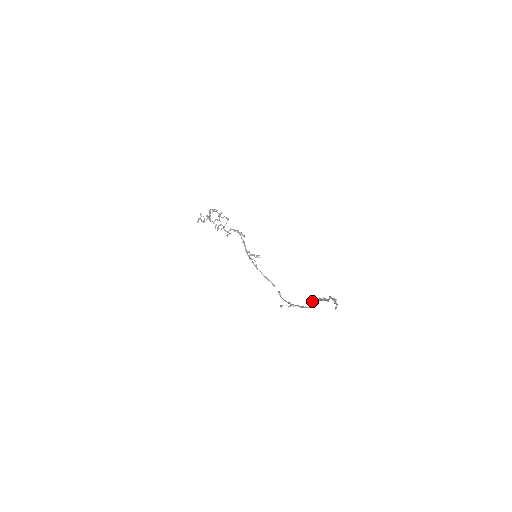
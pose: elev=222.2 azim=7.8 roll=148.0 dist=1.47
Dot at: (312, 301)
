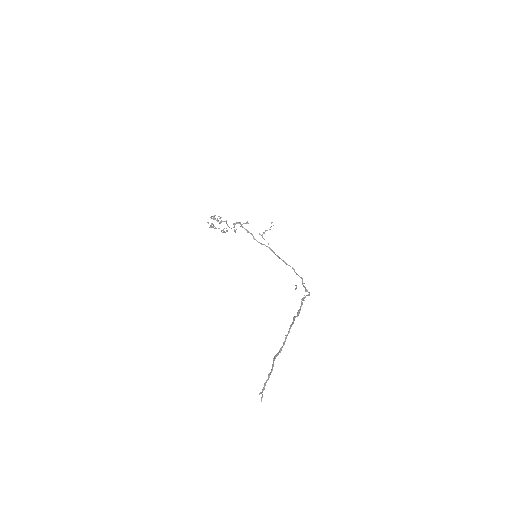
Dot at: occluded
